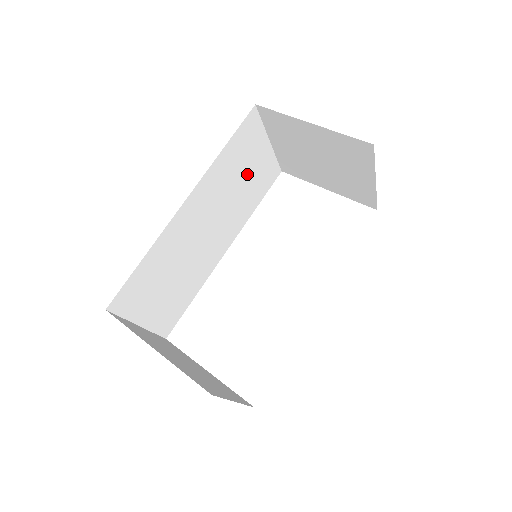
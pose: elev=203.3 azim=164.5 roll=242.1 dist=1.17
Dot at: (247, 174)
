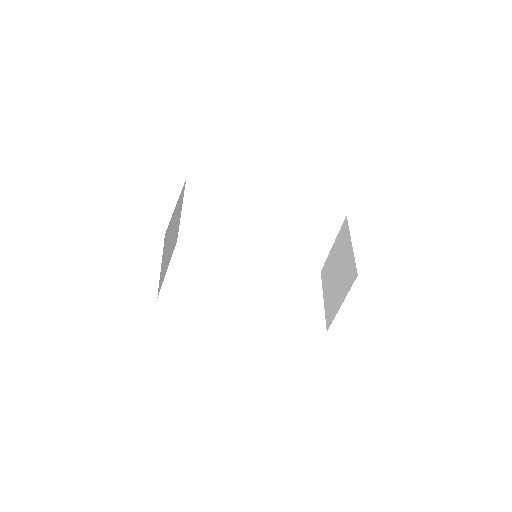
Dot at: (305, 239)
